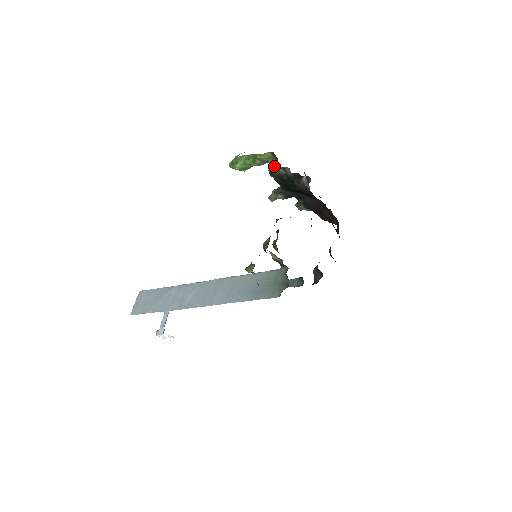
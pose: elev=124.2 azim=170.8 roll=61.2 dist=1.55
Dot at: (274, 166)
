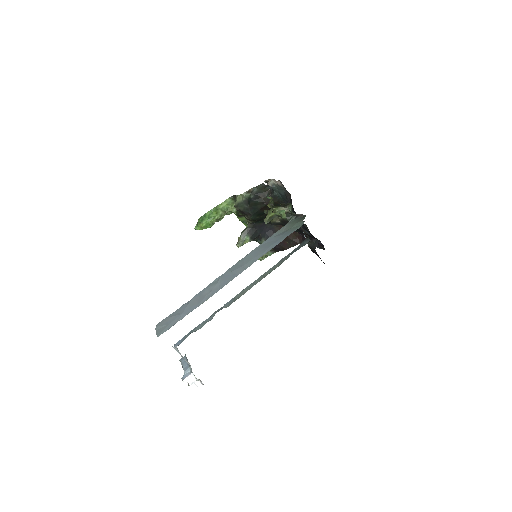
Dot at: (238, 198)
